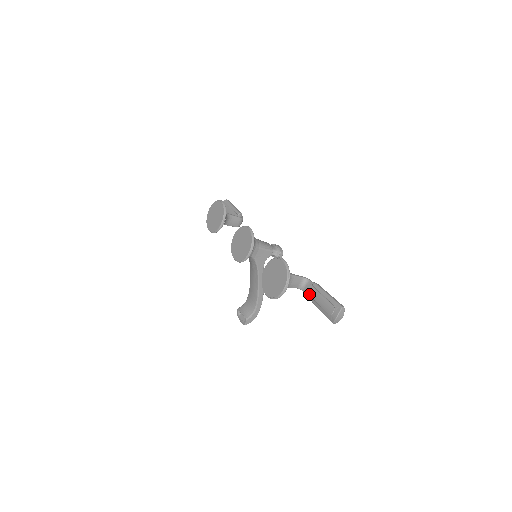
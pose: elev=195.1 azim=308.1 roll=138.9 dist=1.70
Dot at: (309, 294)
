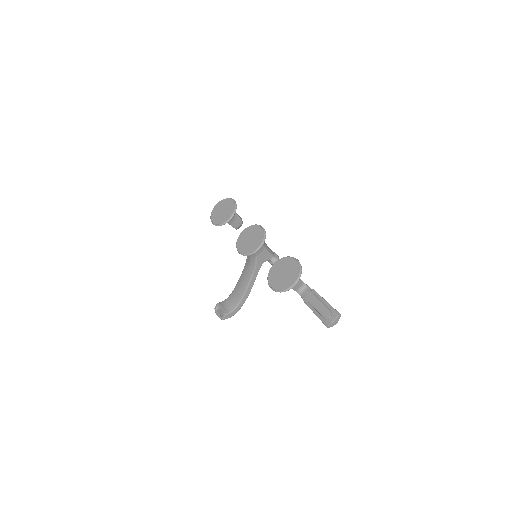
Dot at: (306, 298)
